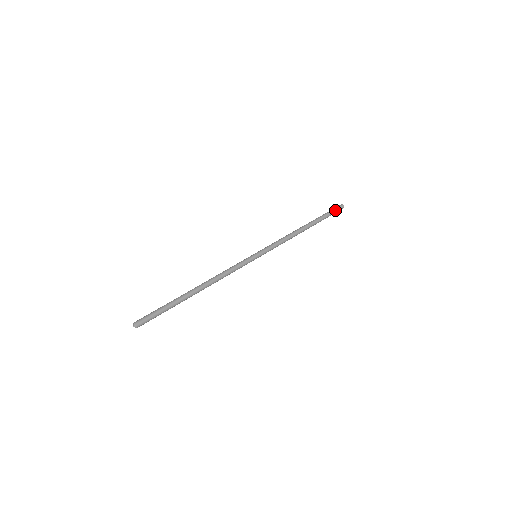
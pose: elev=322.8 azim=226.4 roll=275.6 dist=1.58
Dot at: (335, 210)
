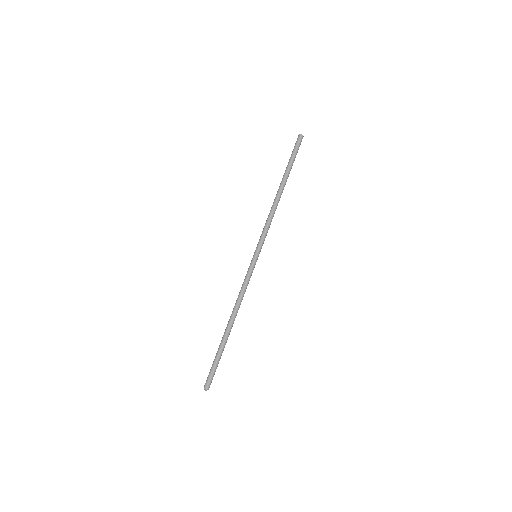
Dot at: (298, 148)
